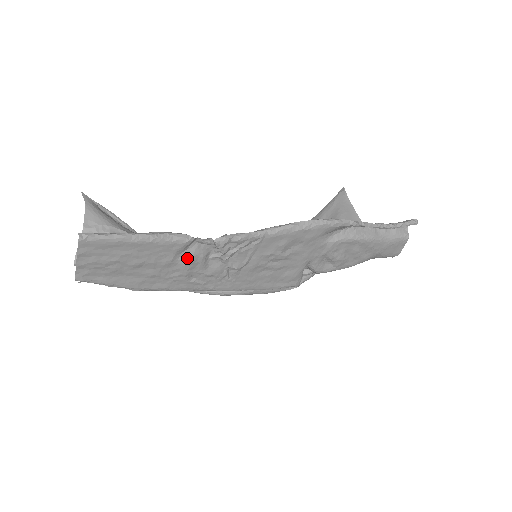
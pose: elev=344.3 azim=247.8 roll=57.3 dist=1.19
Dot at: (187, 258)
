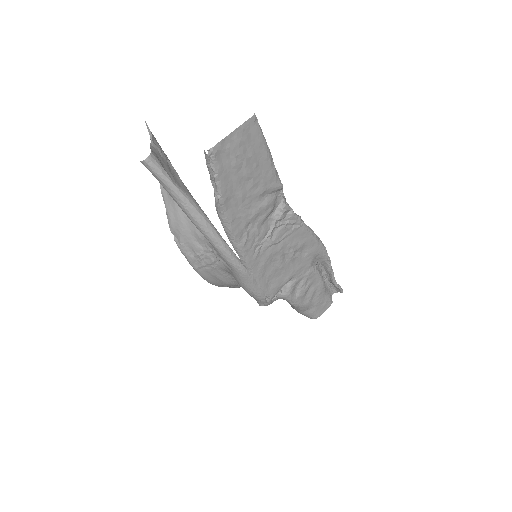
Dot at: (267, 201)
